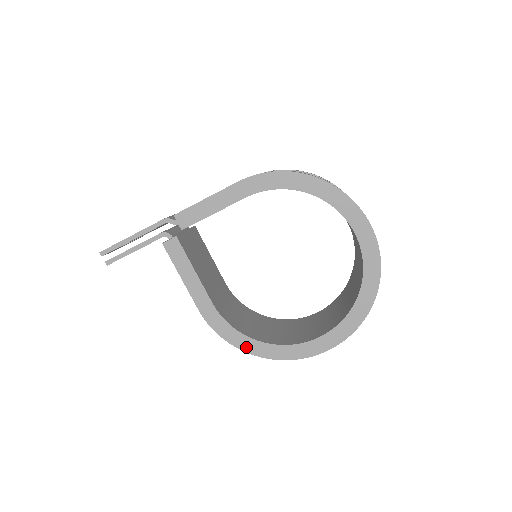
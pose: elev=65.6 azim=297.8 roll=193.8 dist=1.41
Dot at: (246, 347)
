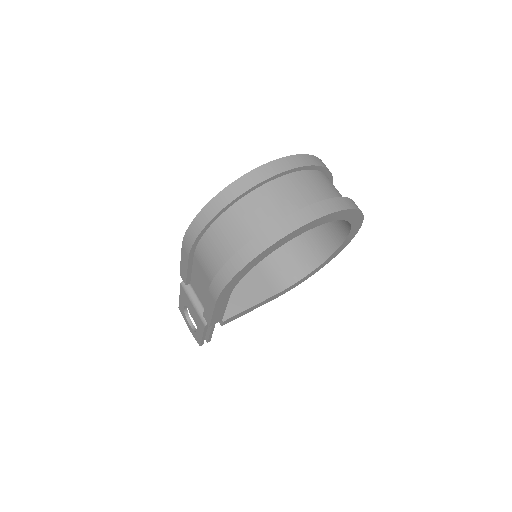
Dot at: (314, 273)
